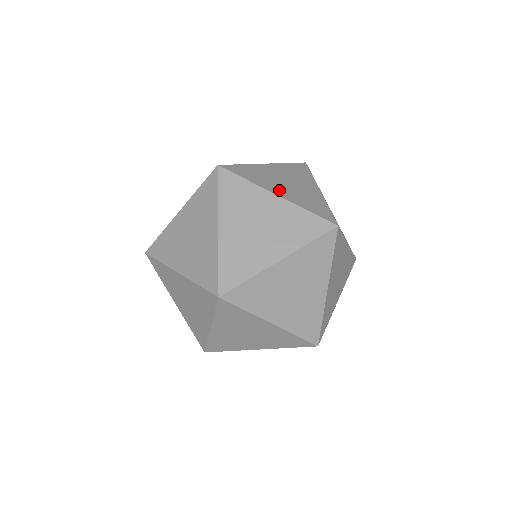
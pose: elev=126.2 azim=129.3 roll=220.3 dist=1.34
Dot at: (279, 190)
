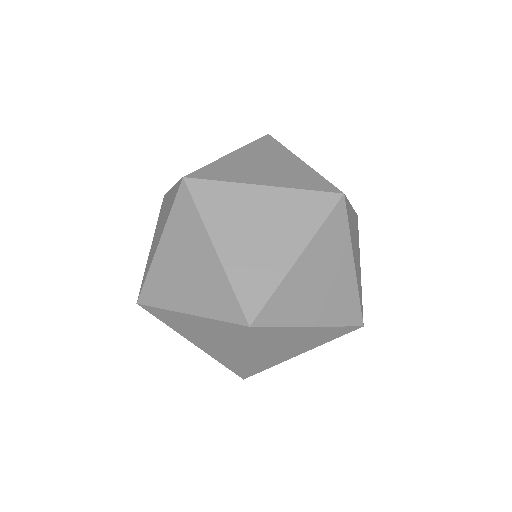
Dot at: occluded
